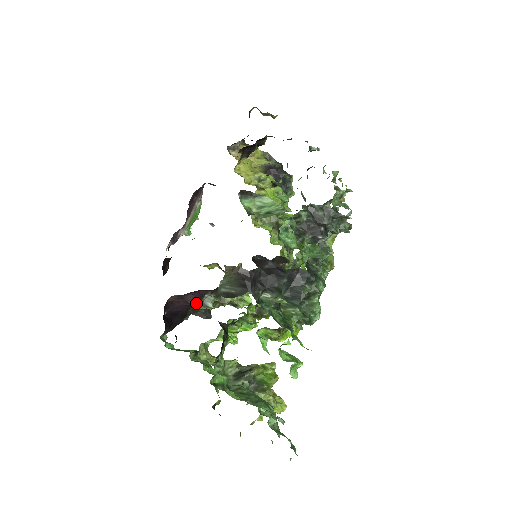
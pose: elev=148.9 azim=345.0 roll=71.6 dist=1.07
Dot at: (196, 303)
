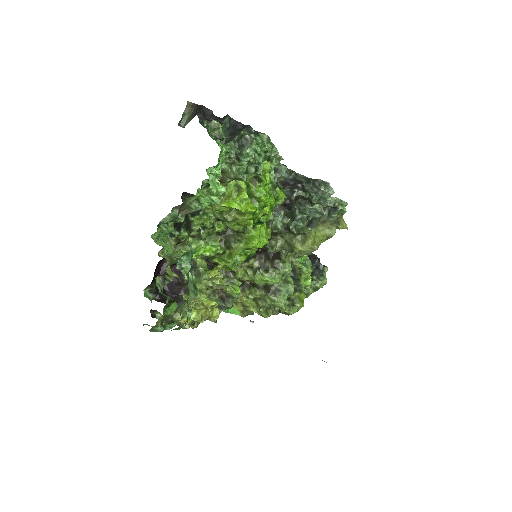
Dot at: occluded
